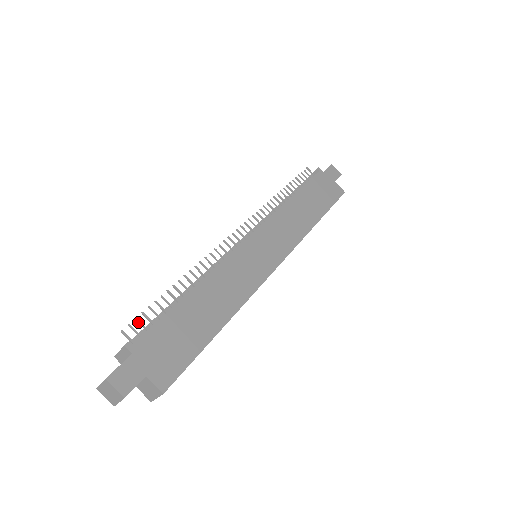
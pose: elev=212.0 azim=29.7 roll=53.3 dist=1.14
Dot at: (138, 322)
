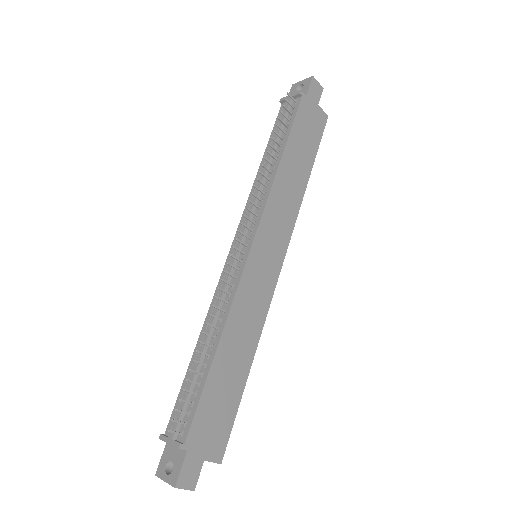
Dot at: occluded
